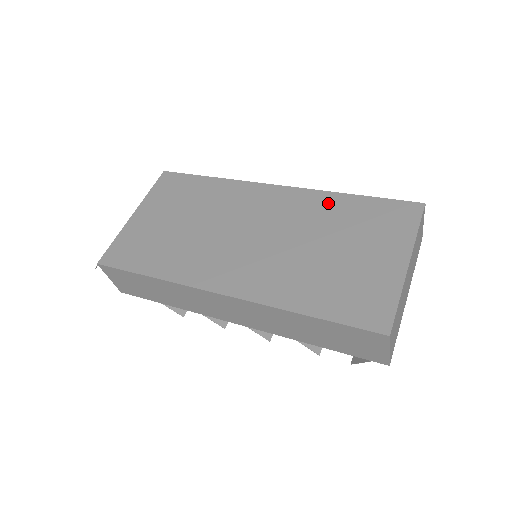
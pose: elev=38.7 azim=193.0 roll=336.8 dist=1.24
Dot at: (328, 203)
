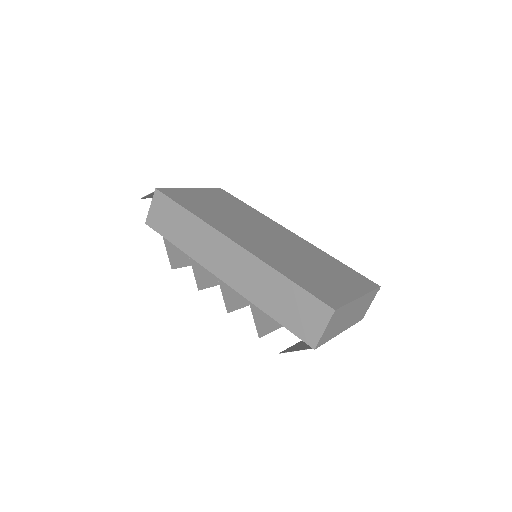
Dot at: (321, 254)
